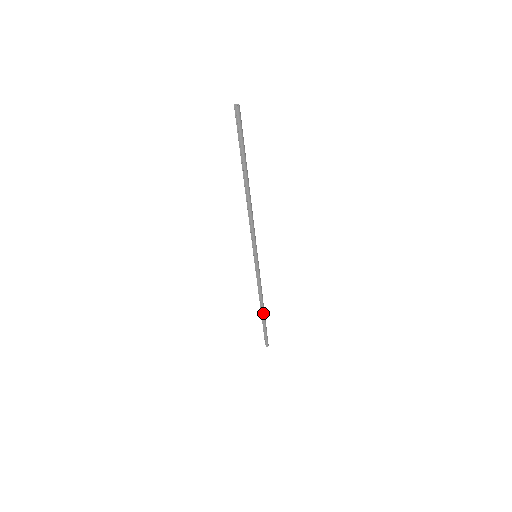
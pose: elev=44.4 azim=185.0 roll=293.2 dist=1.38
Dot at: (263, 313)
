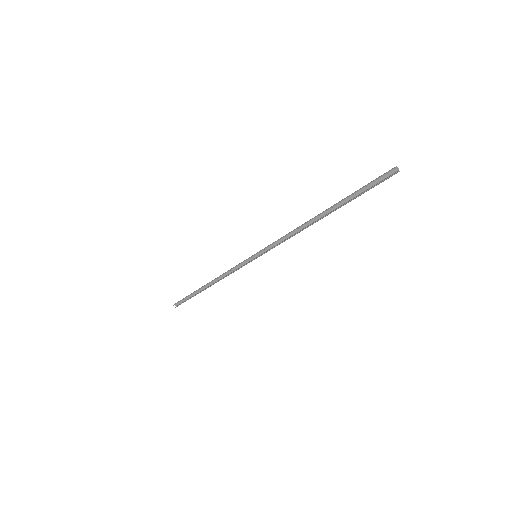
Dot at: (205, 289)
